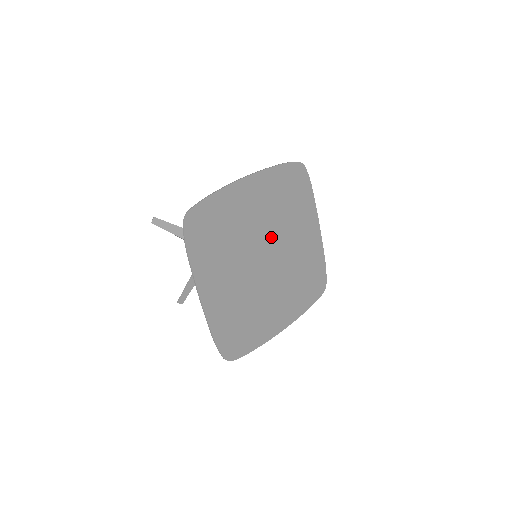
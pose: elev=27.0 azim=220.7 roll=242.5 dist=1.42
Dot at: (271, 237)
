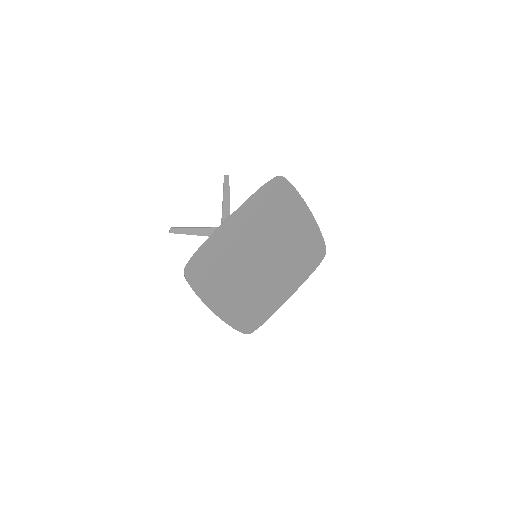
Dot at: (278, 256)
